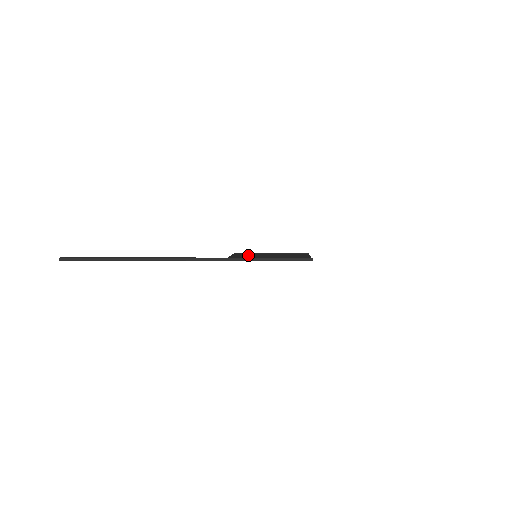
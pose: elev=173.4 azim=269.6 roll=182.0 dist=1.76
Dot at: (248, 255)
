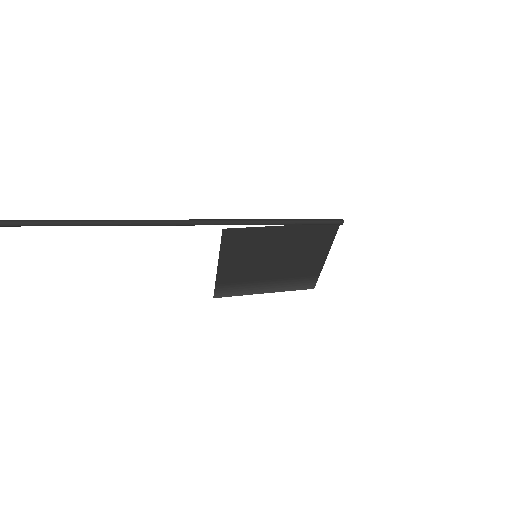
Dot at: (243, 260)
